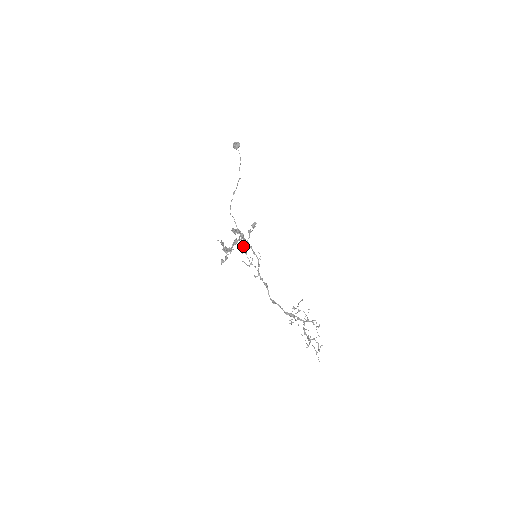
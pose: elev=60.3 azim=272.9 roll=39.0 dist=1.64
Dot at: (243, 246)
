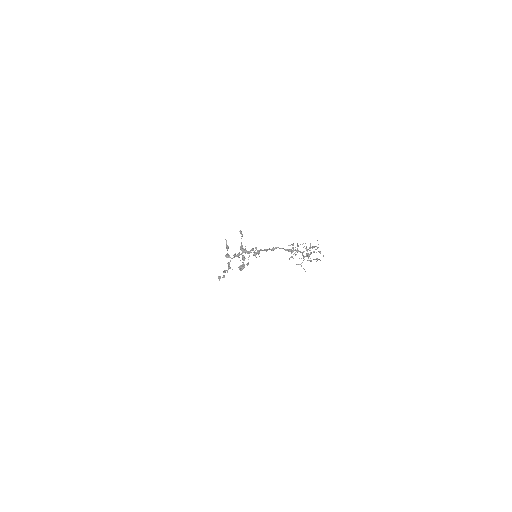
Dot at: (245, 253)
